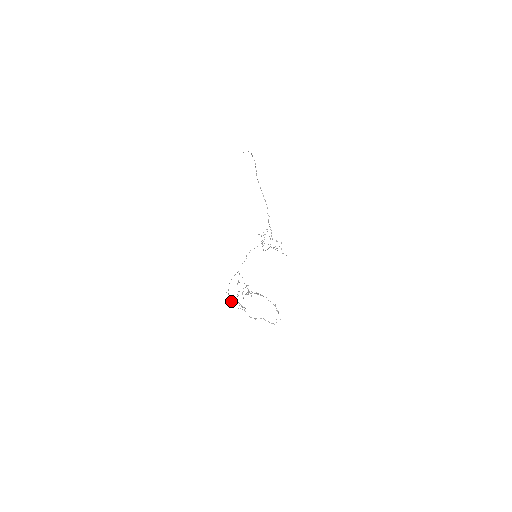
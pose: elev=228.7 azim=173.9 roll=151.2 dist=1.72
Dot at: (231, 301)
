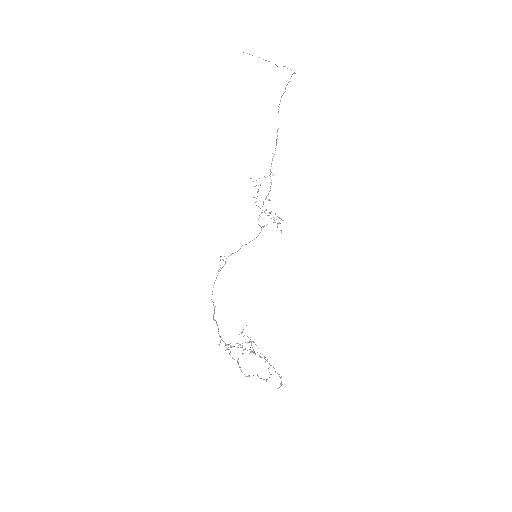
Dot at: occluded
